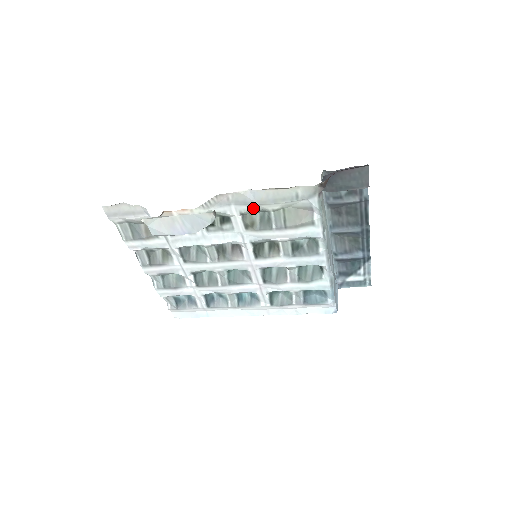
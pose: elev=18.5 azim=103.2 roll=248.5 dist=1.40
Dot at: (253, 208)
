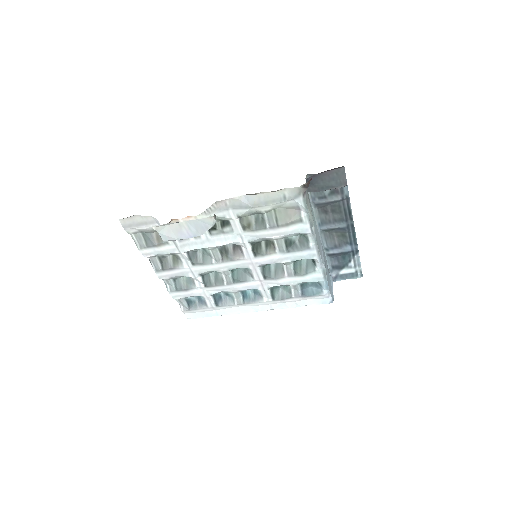
Dot at: (248, 211)
